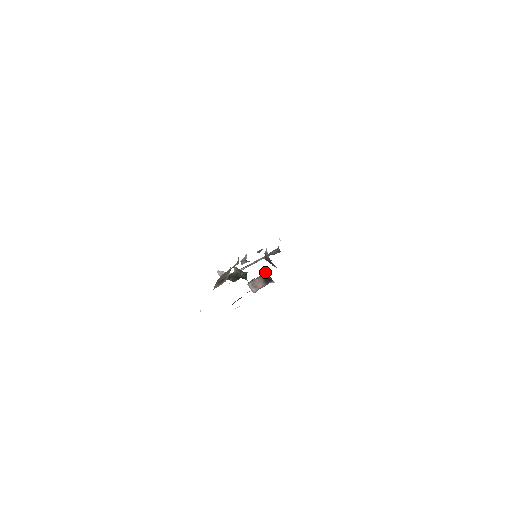
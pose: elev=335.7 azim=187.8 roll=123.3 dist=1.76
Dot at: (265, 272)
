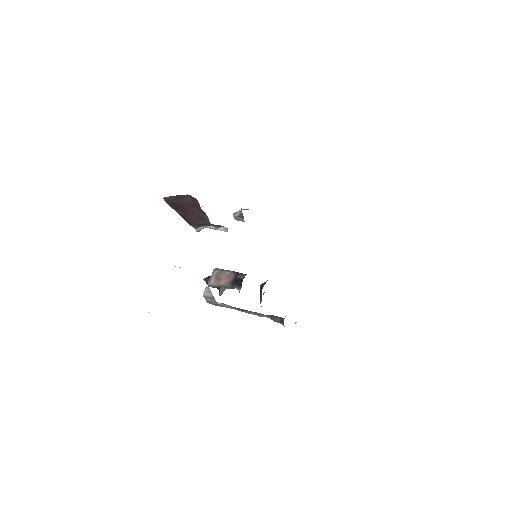
Dot at: occluded
